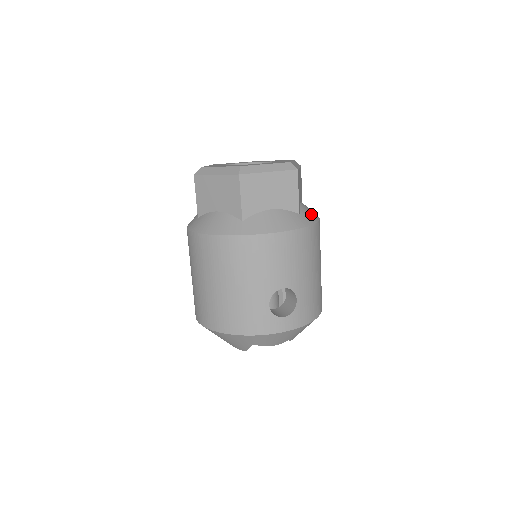
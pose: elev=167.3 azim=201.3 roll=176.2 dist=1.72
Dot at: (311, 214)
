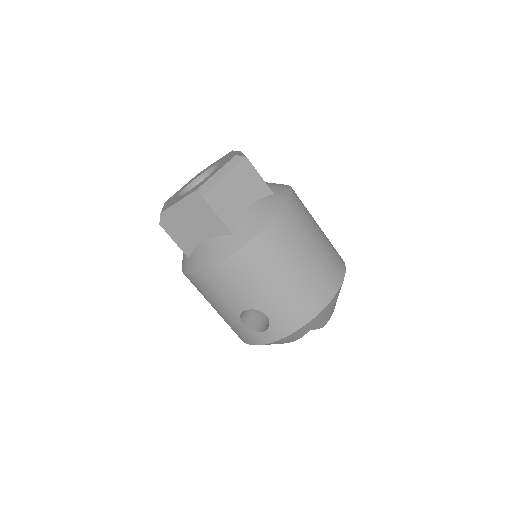
Dot at: (255, 223)
